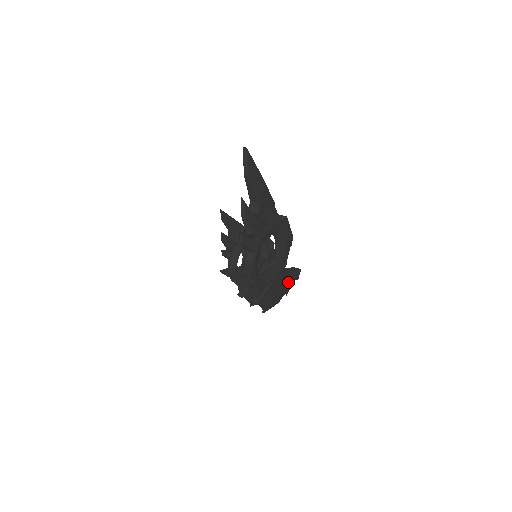
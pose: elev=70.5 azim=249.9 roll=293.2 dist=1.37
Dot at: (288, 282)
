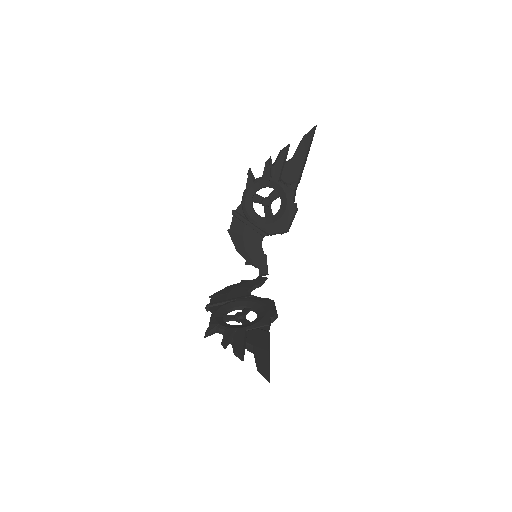
Dot at: occluded
